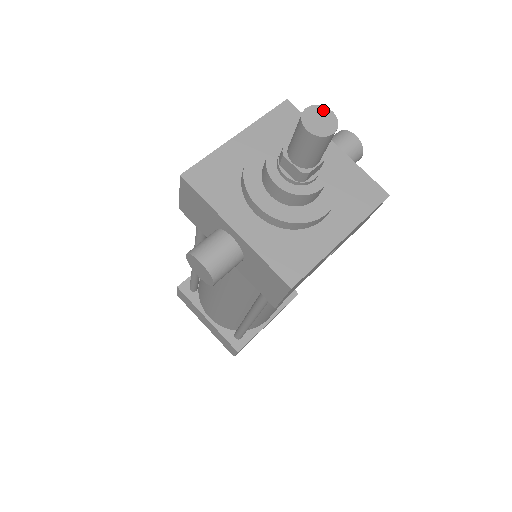
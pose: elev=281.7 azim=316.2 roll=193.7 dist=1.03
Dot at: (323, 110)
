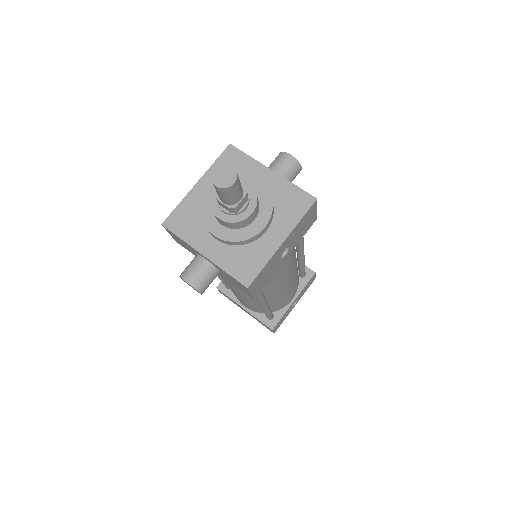
Dot at: (226, 167)
